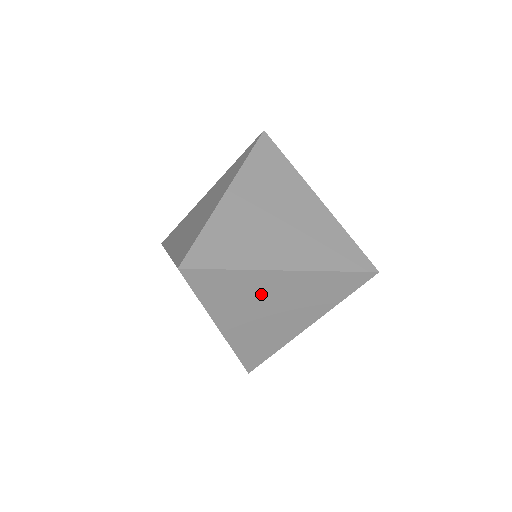
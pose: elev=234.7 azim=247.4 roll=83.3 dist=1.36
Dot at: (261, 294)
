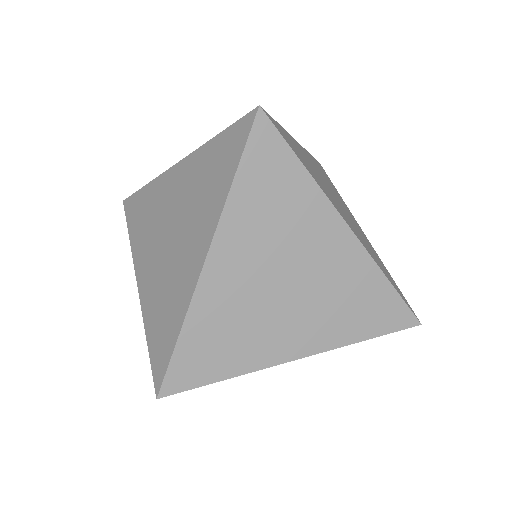
Dot at: (299, 242)
